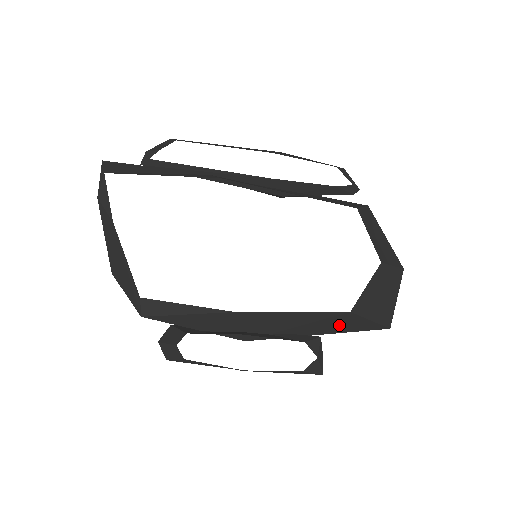
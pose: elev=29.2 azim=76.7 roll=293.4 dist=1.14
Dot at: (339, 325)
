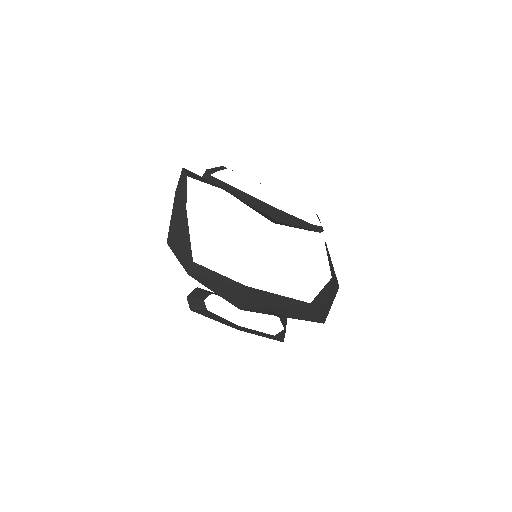
Dot at: (299, 312)
